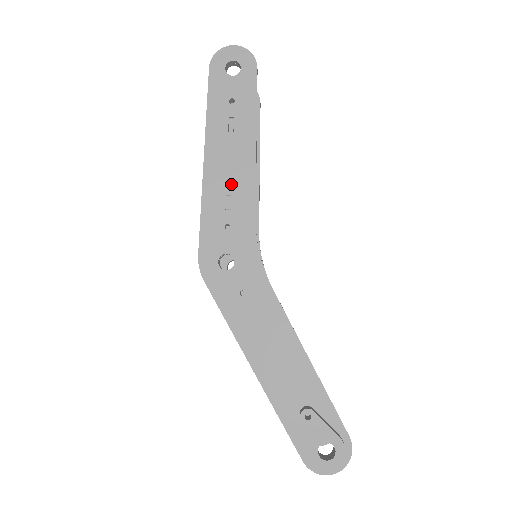
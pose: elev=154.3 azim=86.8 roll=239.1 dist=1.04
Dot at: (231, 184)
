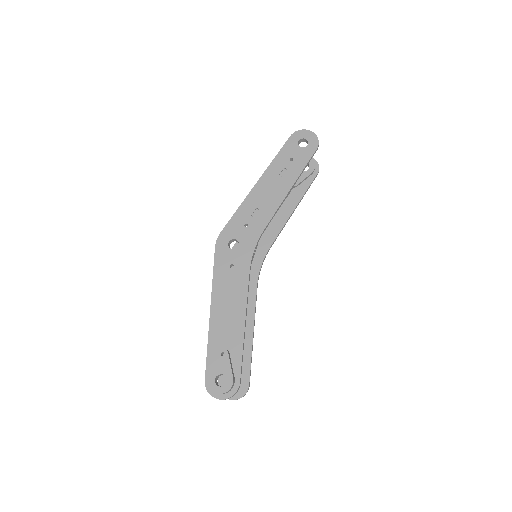
Dot at: (263, 204)
